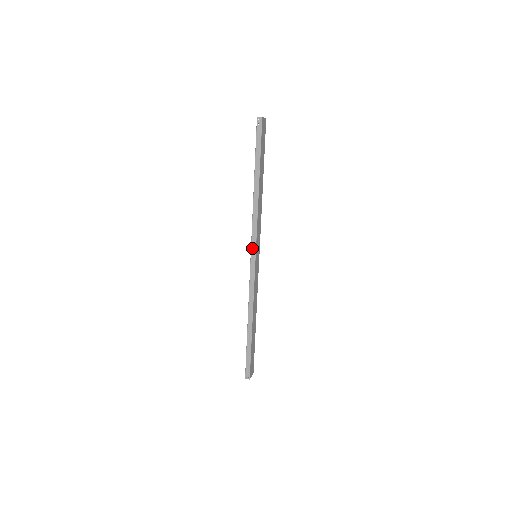
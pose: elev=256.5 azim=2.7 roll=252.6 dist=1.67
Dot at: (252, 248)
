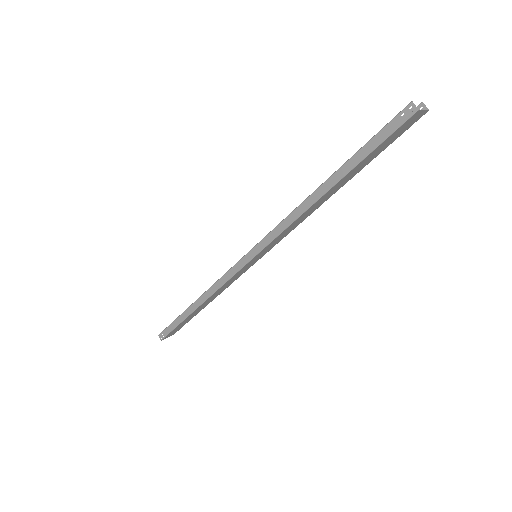
Dot at: (256, 248)
